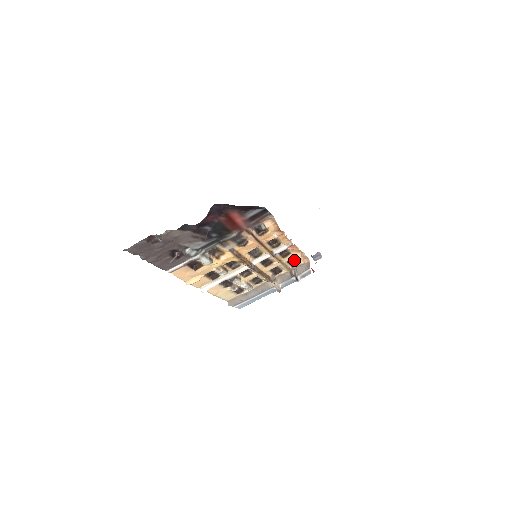
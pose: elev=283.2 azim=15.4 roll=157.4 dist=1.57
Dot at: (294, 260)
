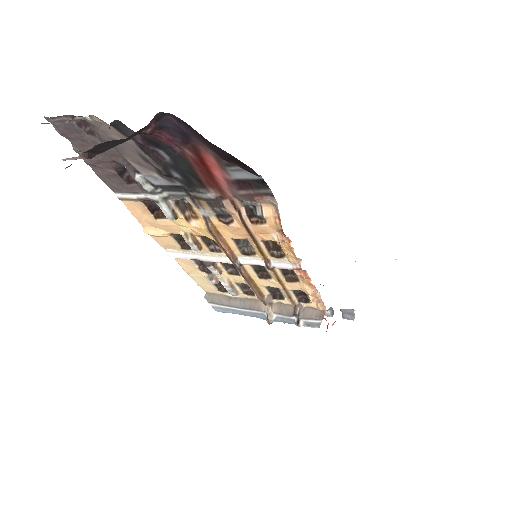
Dot at: (305, 295)
